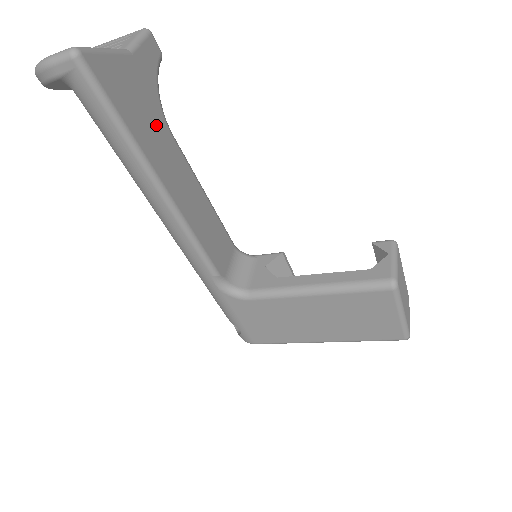
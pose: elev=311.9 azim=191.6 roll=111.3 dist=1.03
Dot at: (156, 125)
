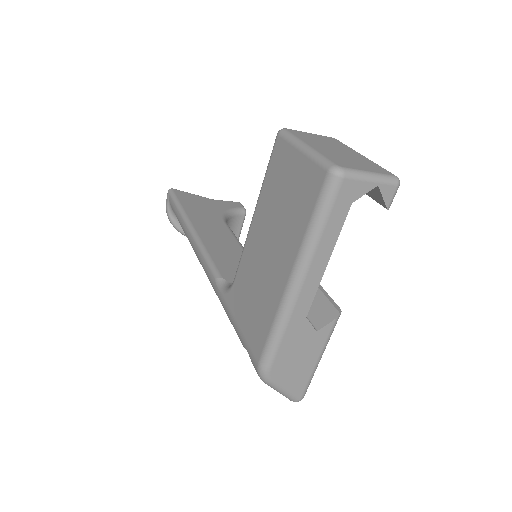
Dot at: (210, 215)
